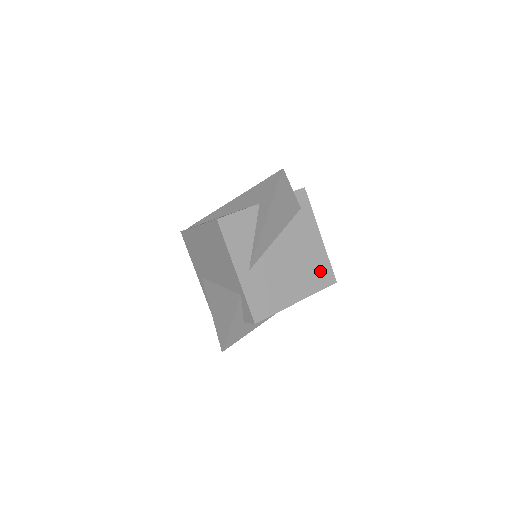
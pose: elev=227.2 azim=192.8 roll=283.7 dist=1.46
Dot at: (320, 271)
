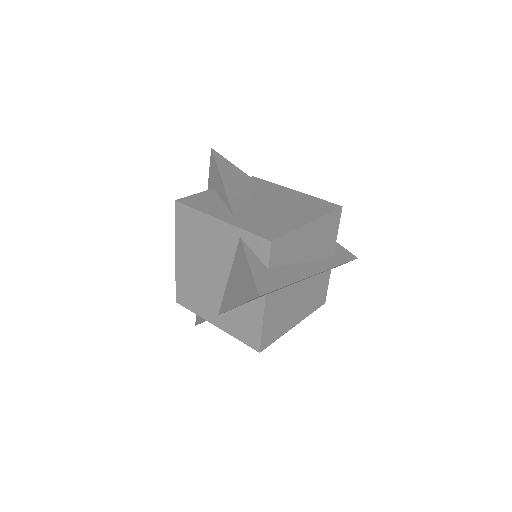
Dot at: (316, 205)
